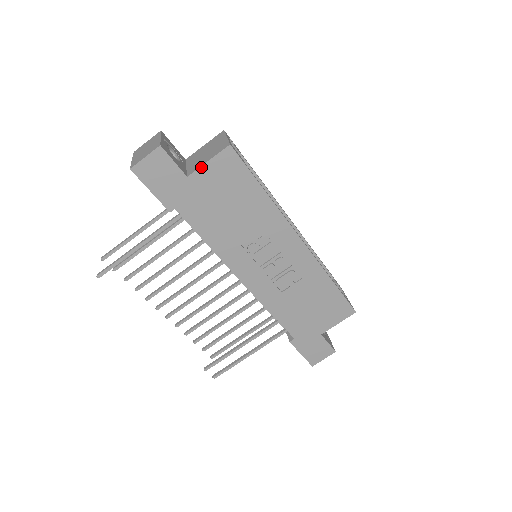
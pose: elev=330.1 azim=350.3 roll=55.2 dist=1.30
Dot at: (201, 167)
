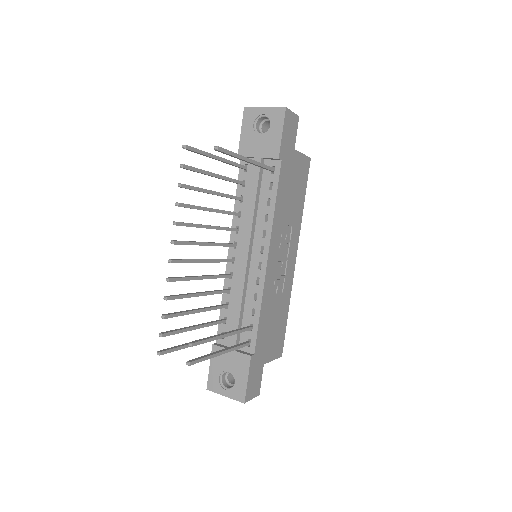
Dot at: (300, 153)
